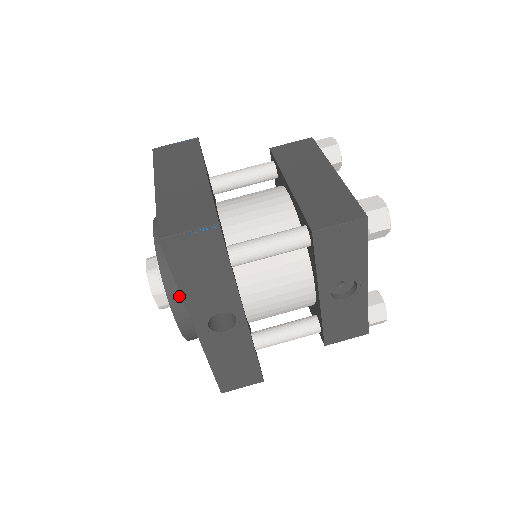
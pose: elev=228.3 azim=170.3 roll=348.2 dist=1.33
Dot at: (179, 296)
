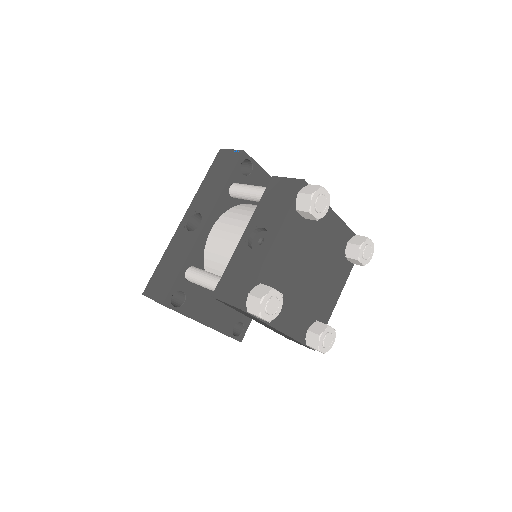
Dot at: occluded
